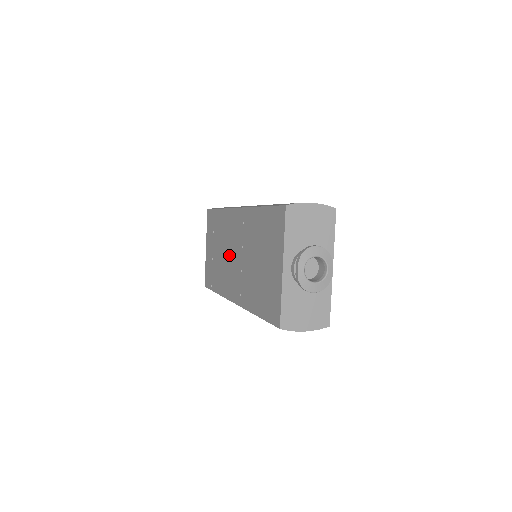
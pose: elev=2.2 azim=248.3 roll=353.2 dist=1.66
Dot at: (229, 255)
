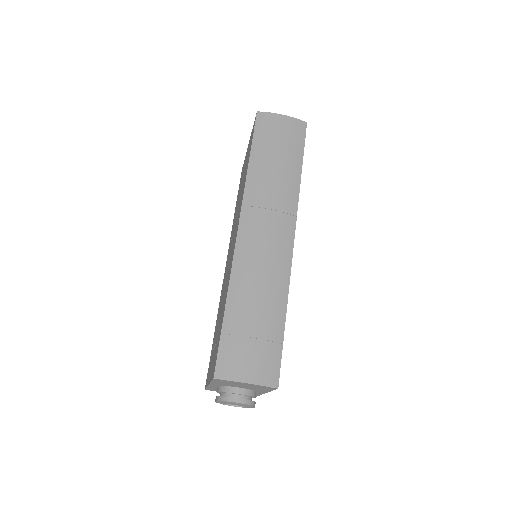
Dot at: (227, 271)
